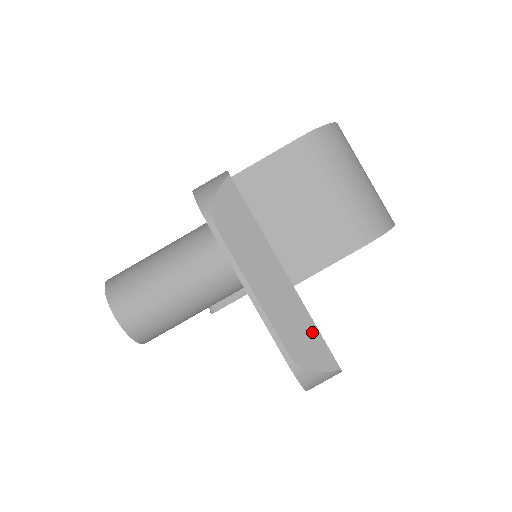
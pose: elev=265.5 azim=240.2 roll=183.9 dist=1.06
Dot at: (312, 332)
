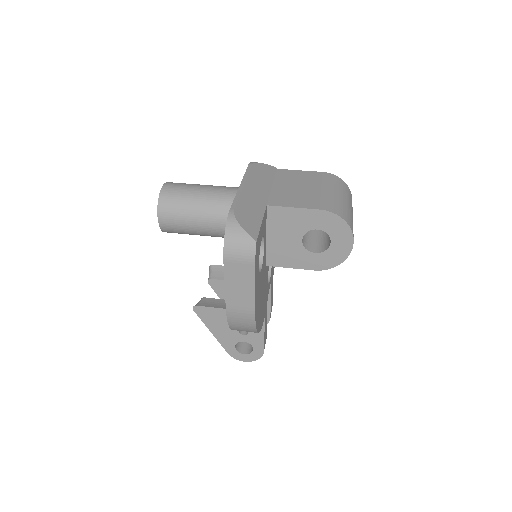
Dot at: (257, 220)
